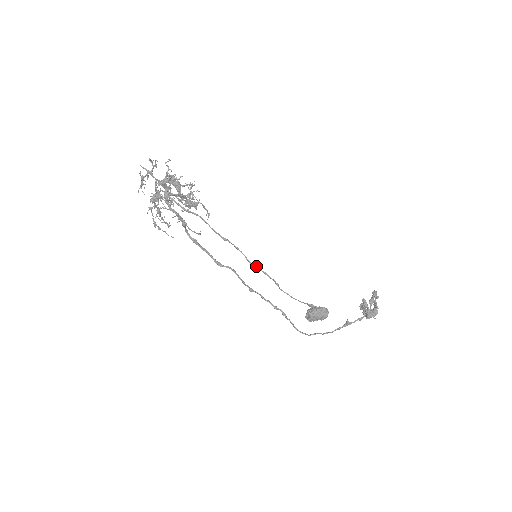
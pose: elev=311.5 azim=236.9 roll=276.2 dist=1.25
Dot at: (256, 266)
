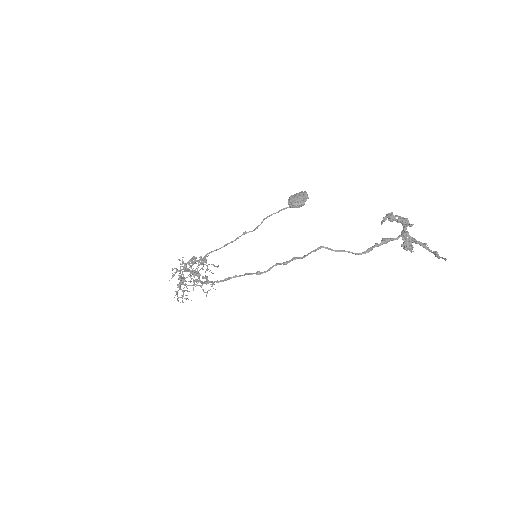
Dot at: (244, 232)
